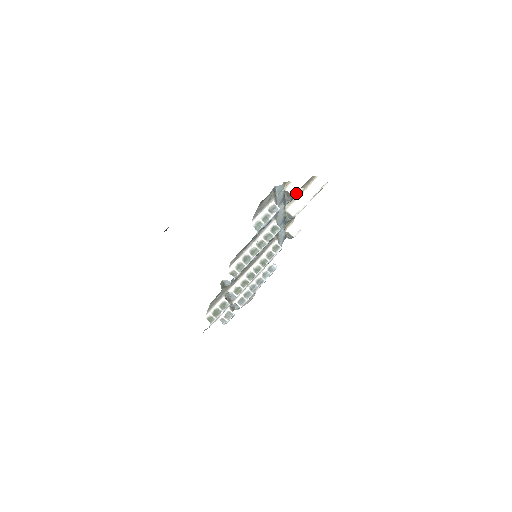
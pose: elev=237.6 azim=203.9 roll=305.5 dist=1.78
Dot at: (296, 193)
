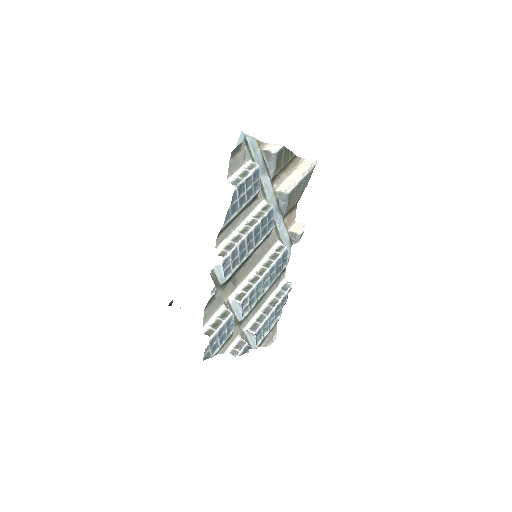
Dot at: (274, 149)
